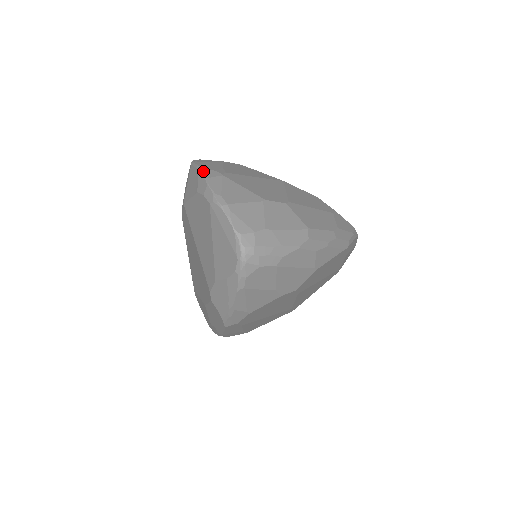
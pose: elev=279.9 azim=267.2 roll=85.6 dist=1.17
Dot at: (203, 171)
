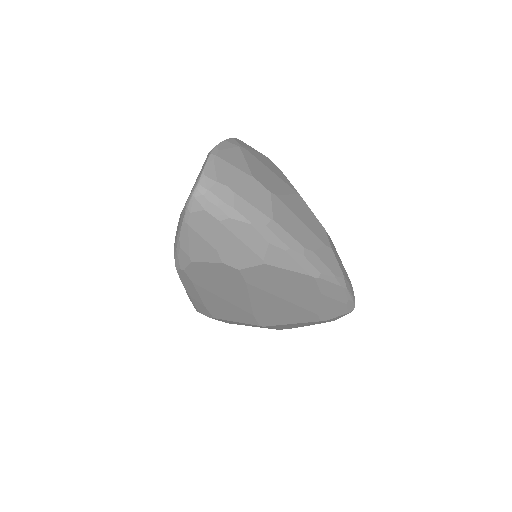
Dot at: (230, 138)
